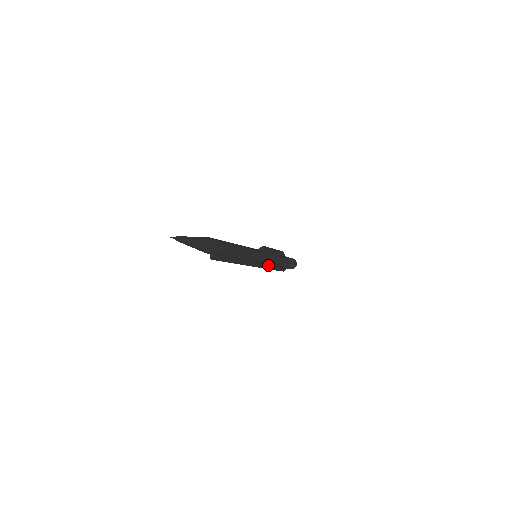
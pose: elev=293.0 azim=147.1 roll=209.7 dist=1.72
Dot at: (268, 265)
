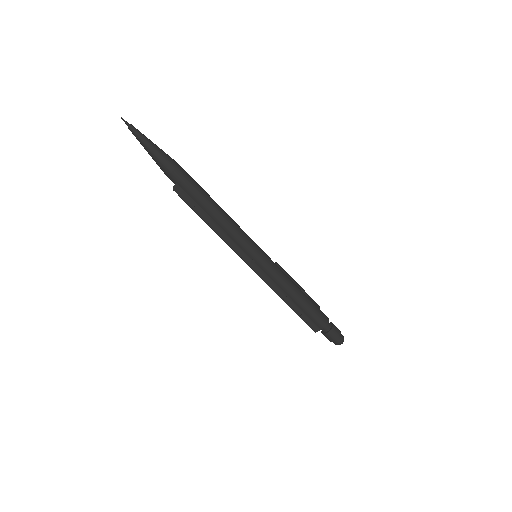
Dot at: (278, 287)
